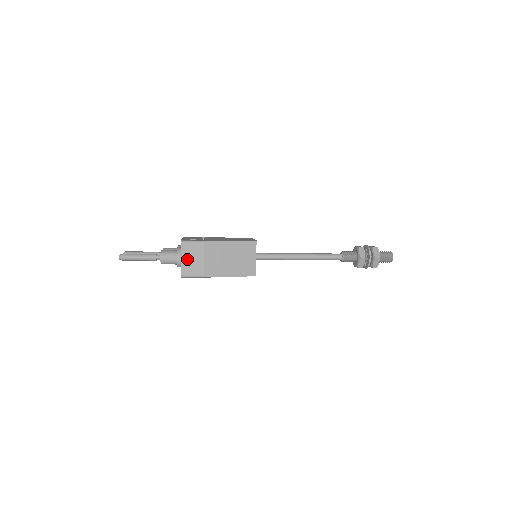
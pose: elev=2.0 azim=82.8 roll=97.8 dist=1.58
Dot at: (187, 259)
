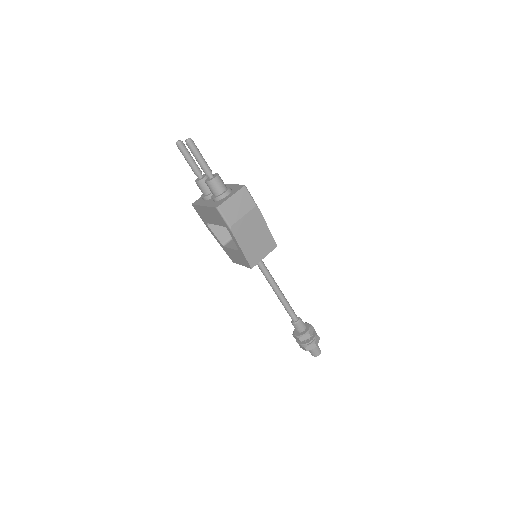
Dot at: (235, 201)
